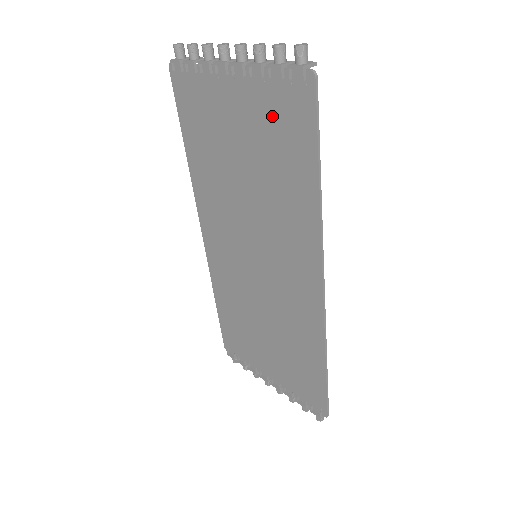
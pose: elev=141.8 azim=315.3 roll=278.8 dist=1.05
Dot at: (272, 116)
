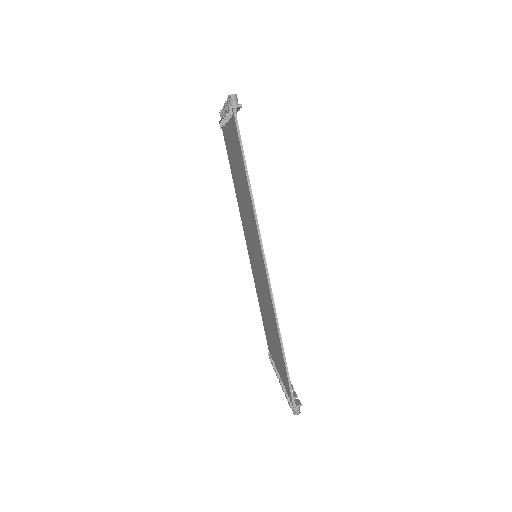
Dot at: (235, 144)
